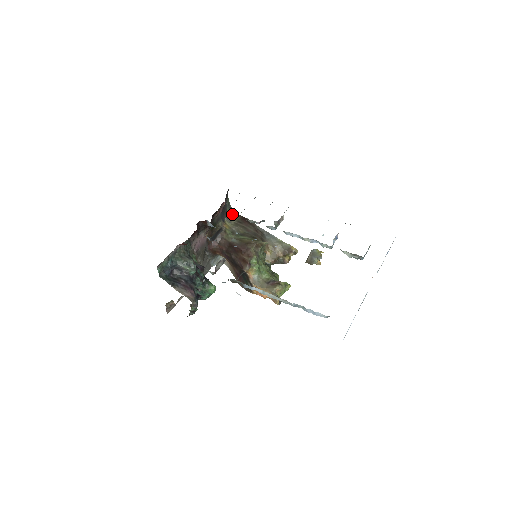
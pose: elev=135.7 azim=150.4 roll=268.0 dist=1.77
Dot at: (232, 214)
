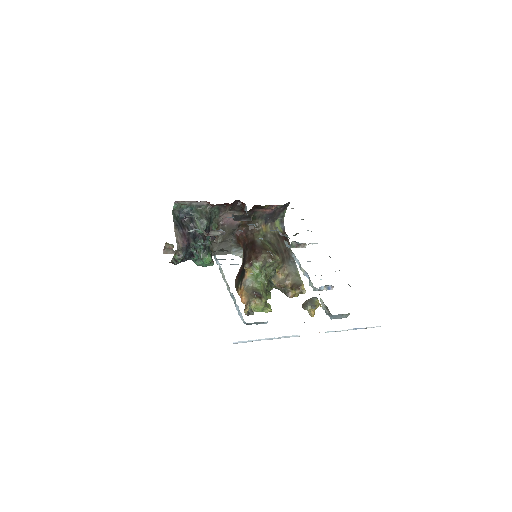
Dot at: (279, 225)
